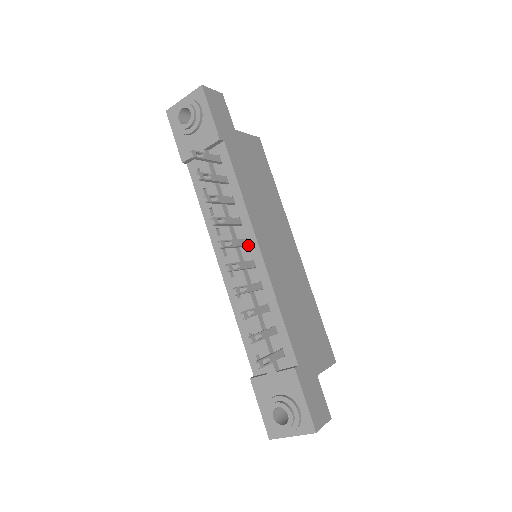
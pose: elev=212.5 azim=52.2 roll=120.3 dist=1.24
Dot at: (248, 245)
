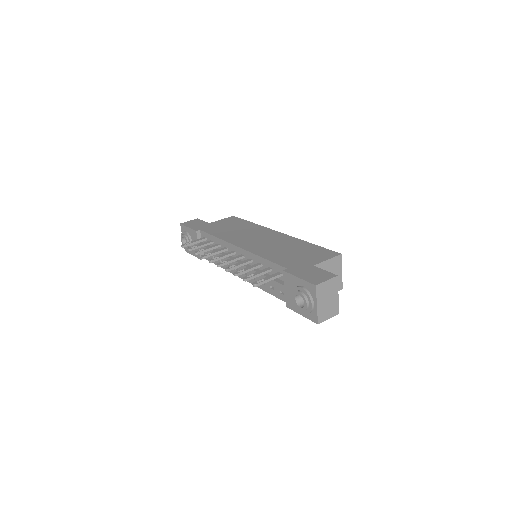
Dot at: (235, 252)
